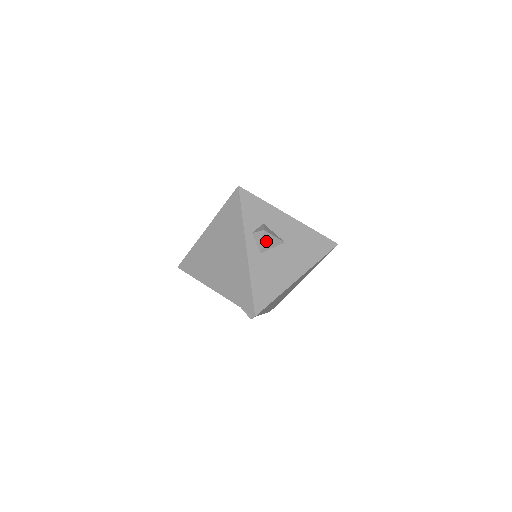
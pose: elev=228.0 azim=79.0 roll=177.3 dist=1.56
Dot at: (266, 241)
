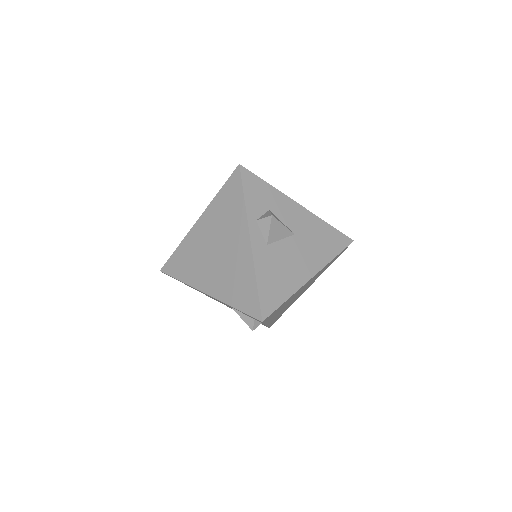
Dot at: (274, 230)
